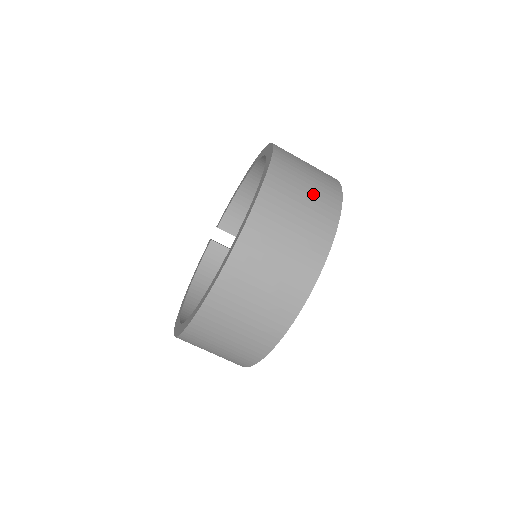
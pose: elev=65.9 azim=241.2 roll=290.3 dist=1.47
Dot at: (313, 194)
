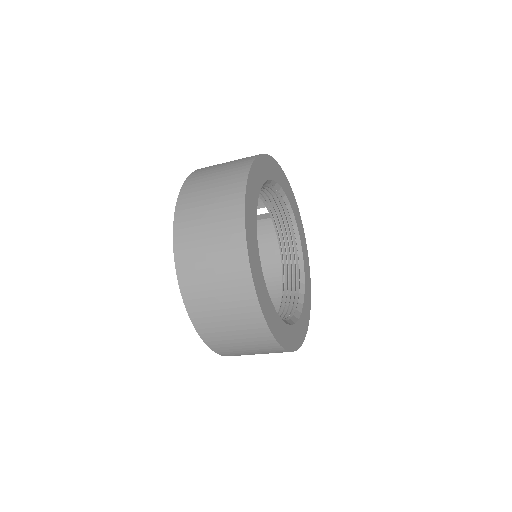
Dot at: (217, 248)
